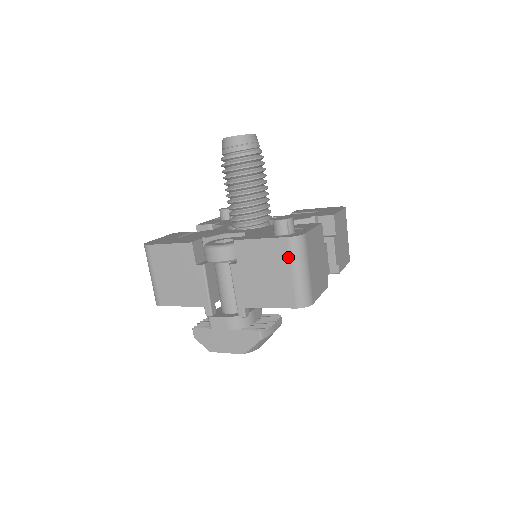
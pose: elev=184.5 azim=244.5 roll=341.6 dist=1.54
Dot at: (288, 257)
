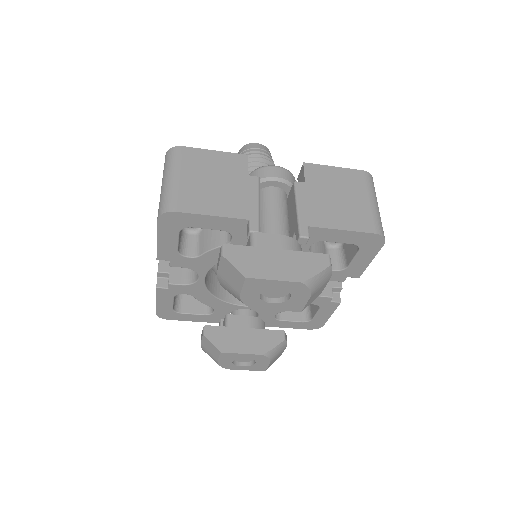
Dot at: (365, 186)
